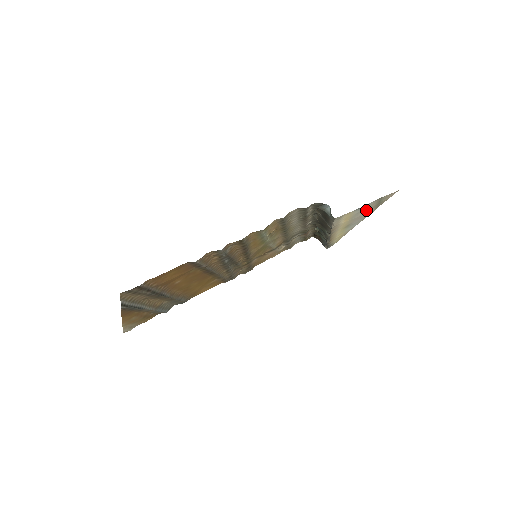
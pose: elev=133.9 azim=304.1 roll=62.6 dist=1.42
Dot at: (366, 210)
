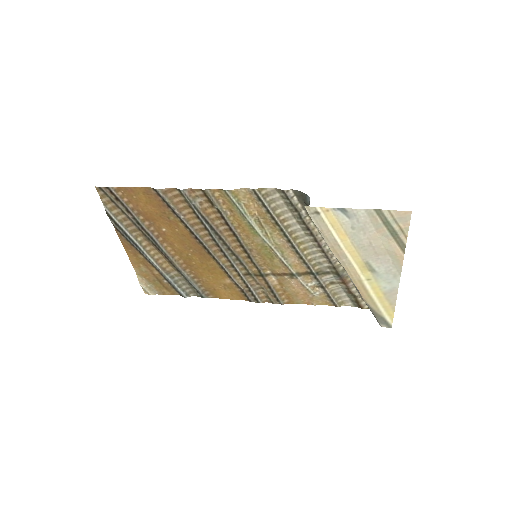
Dot at: (373, 234)
